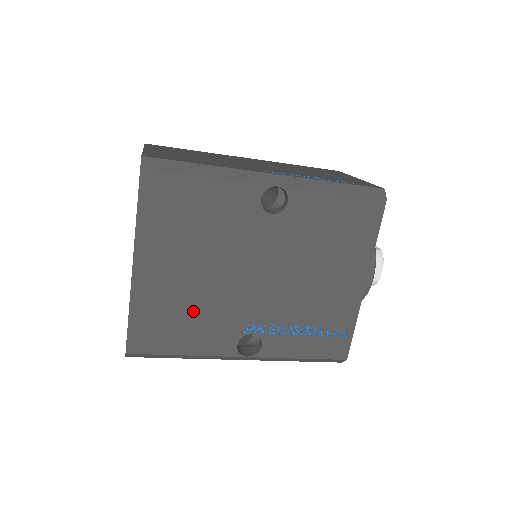
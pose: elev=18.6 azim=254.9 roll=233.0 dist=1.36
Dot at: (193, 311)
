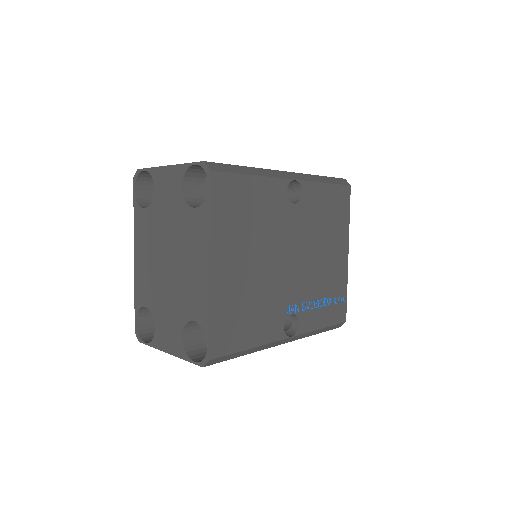
Dot at: (254, 302)
